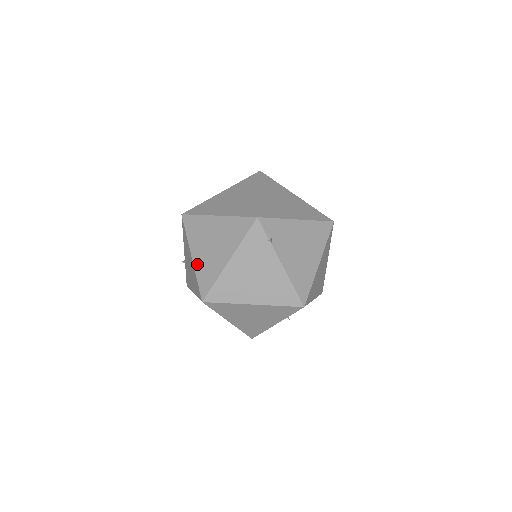
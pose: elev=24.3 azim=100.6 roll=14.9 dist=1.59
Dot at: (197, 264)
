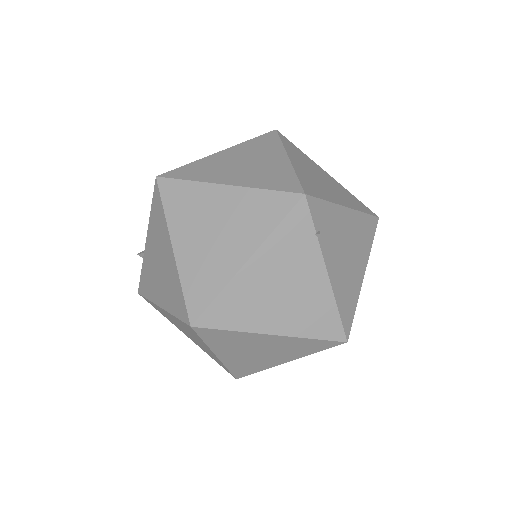
Dot at: (183, 261)
